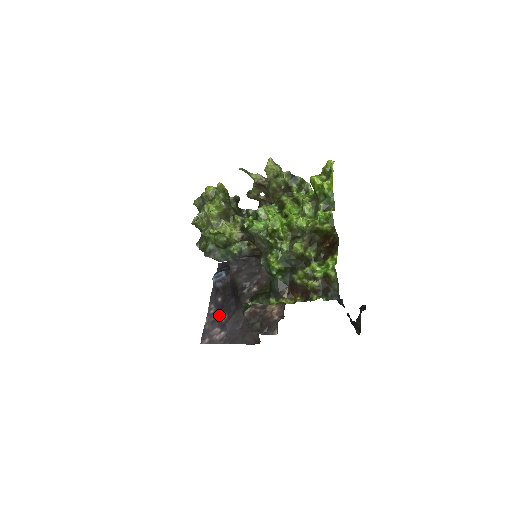
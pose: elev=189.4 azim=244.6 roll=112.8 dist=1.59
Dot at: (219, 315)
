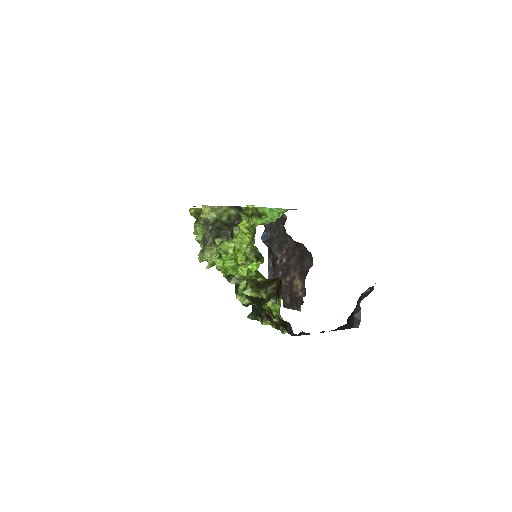
Dot at: (274, 272)
